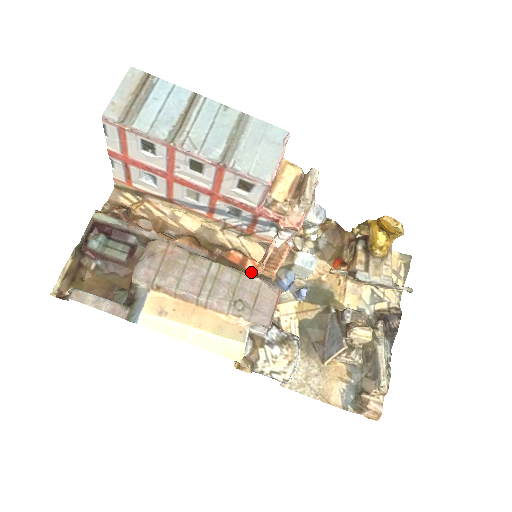
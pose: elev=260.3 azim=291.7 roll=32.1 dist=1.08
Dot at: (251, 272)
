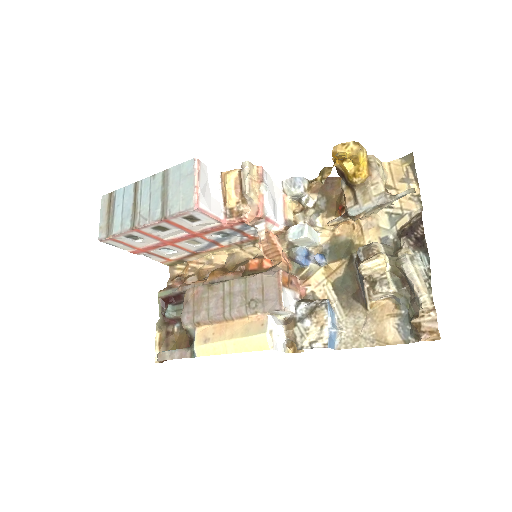
Dot at: occluded
